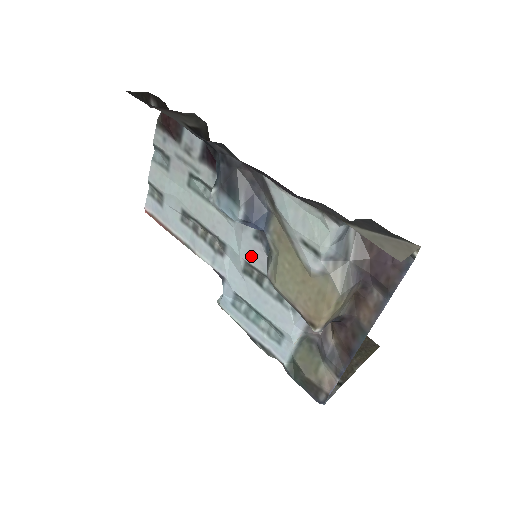
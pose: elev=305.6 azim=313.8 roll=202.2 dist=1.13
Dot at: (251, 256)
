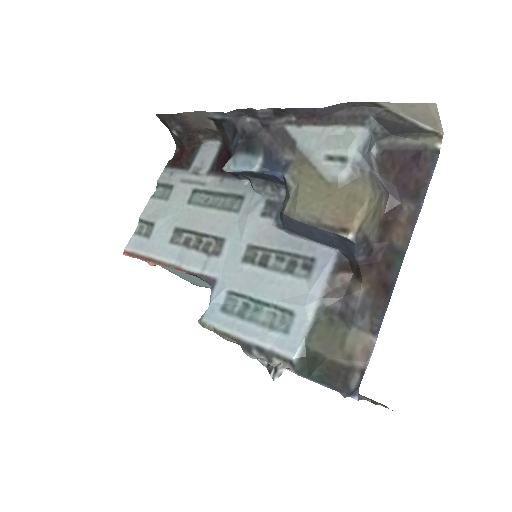
Dot at: (256, 236)
